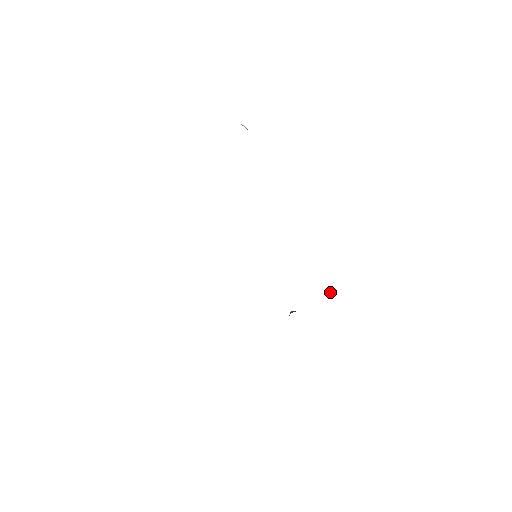
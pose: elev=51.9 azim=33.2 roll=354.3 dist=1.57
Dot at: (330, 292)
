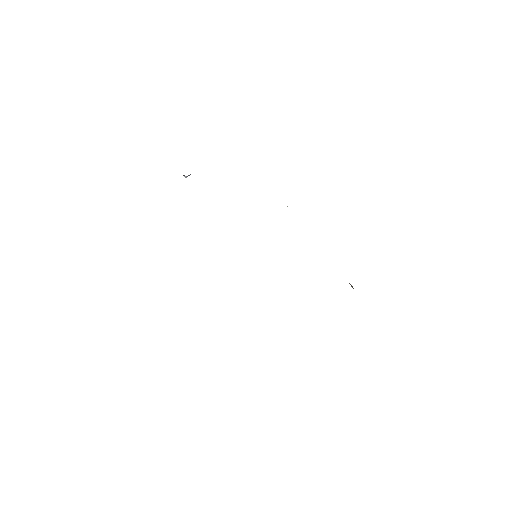
Dot at: occluded
